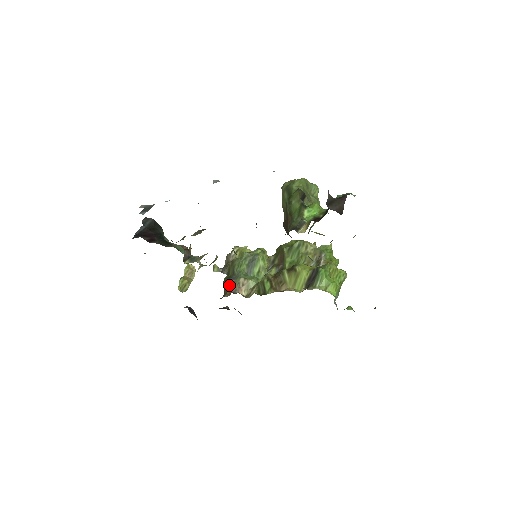
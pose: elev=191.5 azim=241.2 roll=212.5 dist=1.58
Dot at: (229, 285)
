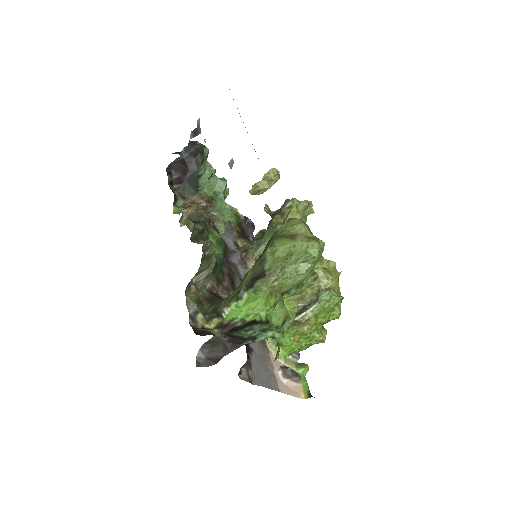
Dot at: (250, 247)
